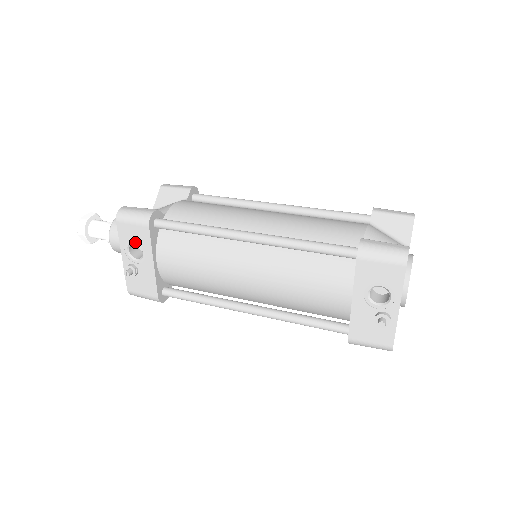
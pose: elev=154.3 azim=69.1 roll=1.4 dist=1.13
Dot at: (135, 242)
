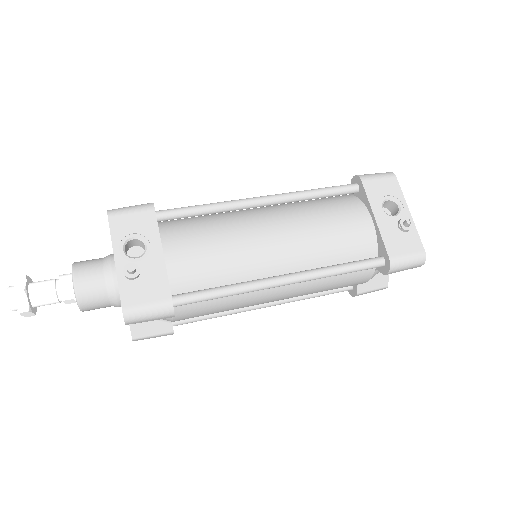
Dot at: (135, 235)
